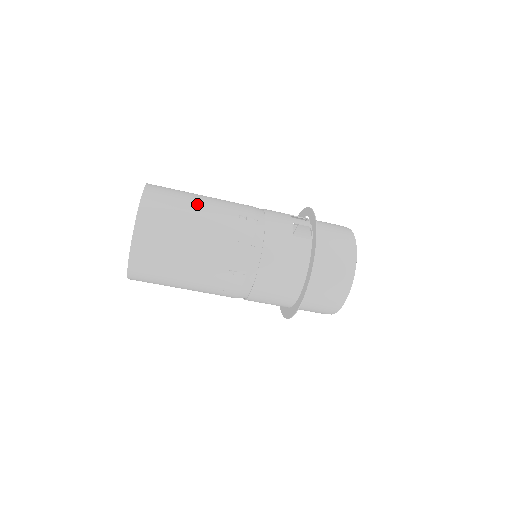
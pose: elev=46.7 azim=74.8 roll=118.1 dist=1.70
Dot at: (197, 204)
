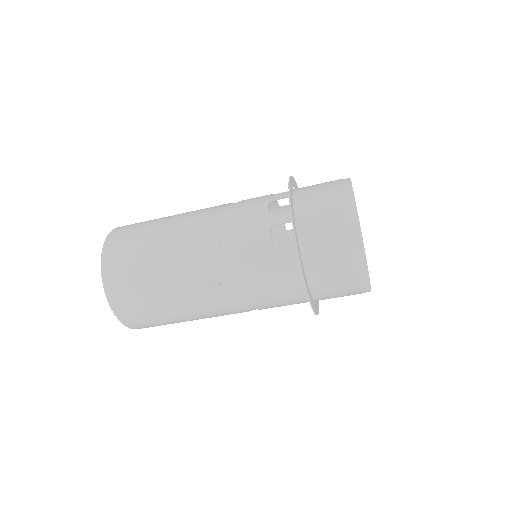
Dot at: (156, 254)
